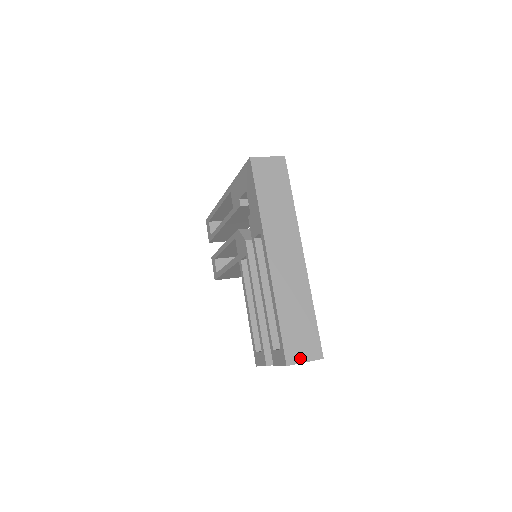
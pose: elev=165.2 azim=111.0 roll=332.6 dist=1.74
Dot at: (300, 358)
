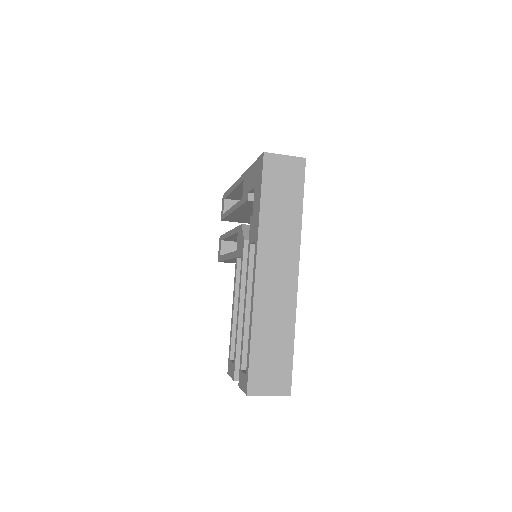
Dot at: (264, 390)
